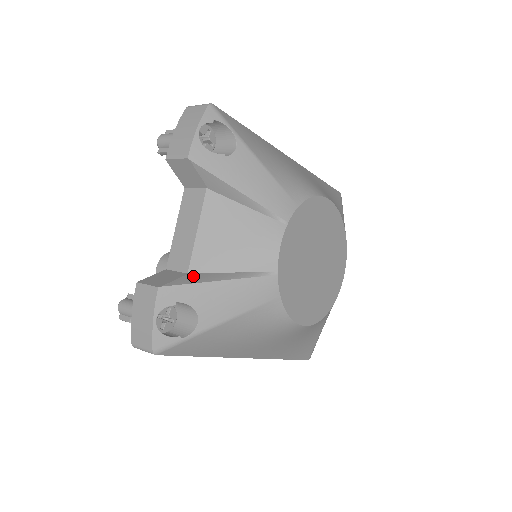
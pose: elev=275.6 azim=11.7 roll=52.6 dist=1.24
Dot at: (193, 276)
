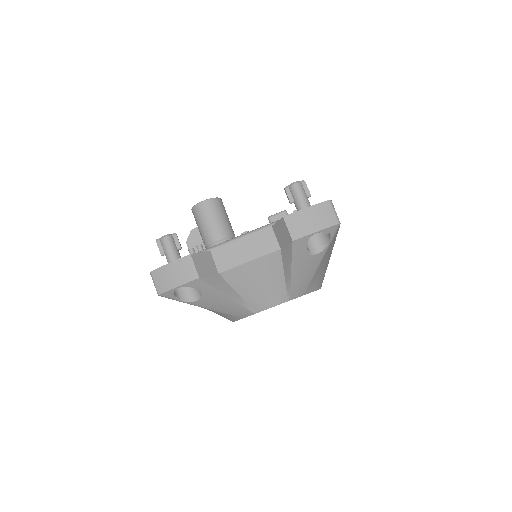
Dot at: (220, 280)
